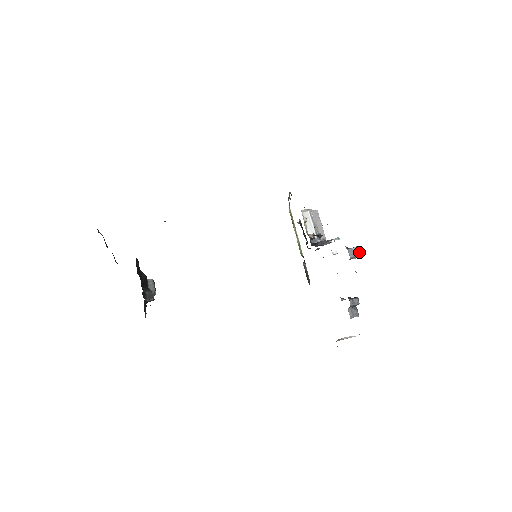
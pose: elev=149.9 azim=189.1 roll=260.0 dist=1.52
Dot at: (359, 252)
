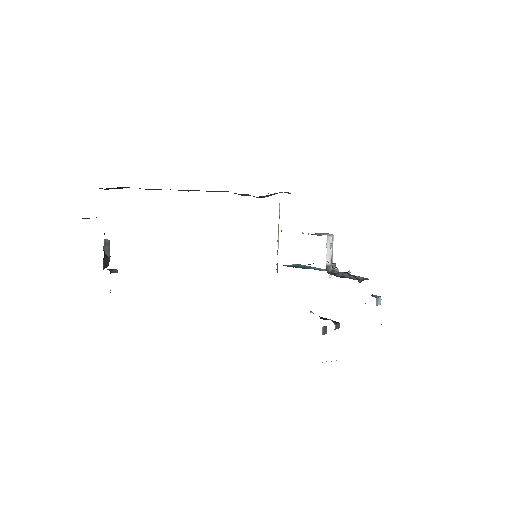
Dot at: occluded
